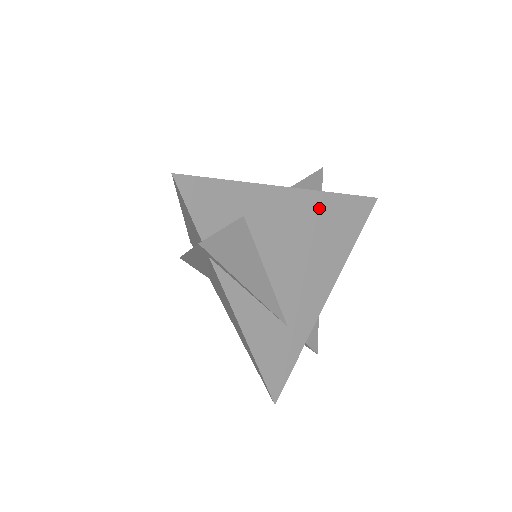
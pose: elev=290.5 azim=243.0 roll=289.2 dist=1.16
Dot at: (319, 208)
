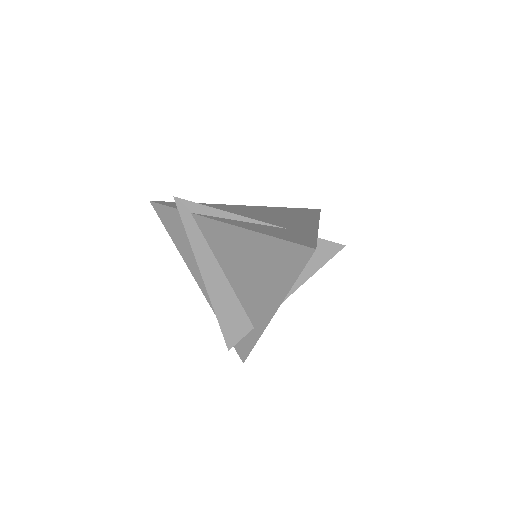
Dot at: (271, 209)
